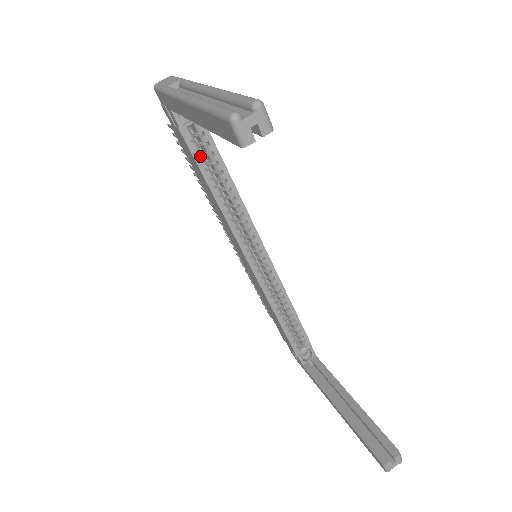
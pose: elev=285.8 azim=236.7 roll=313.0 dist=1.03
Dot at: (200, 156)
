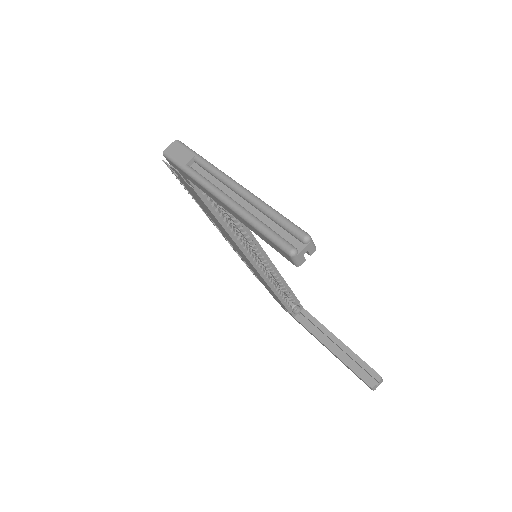
Dot at: (211, 202)
